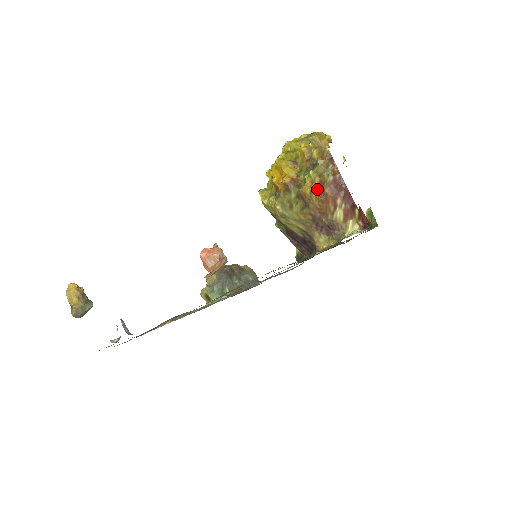
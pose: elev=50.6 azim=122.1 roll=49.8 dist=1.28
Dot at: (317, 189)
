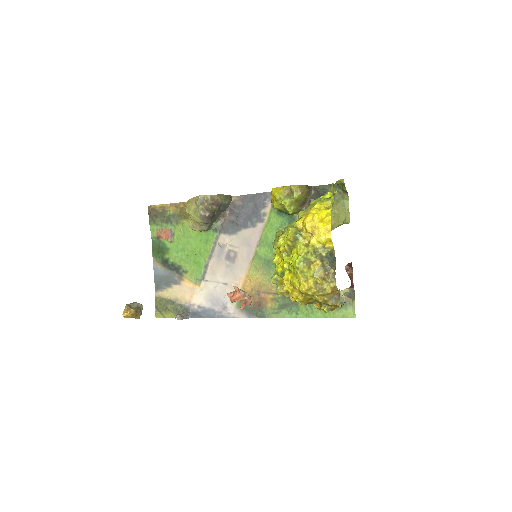
Dot at: occluded
